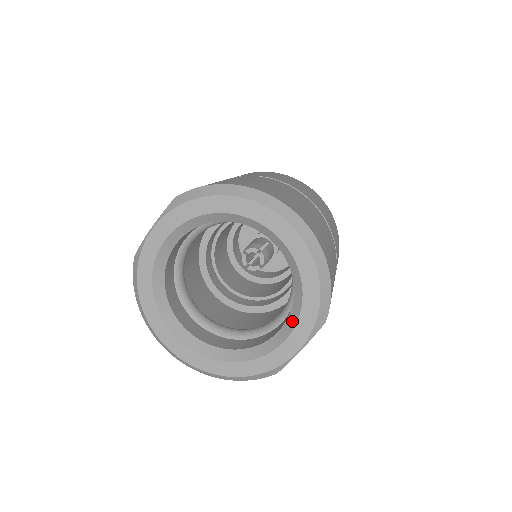
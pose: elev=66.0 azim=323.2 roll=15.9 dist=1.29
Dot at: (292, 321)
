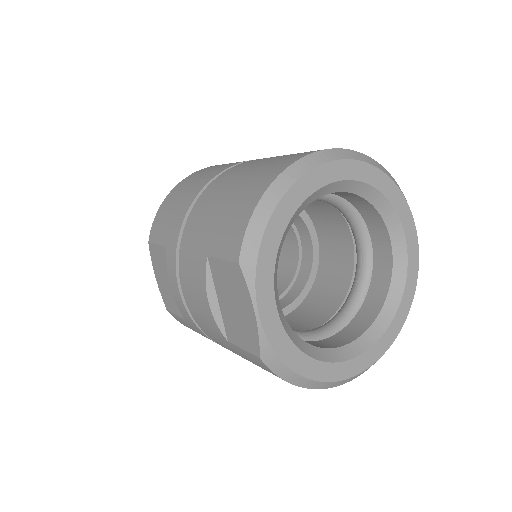
Dot at: (396, 228)
